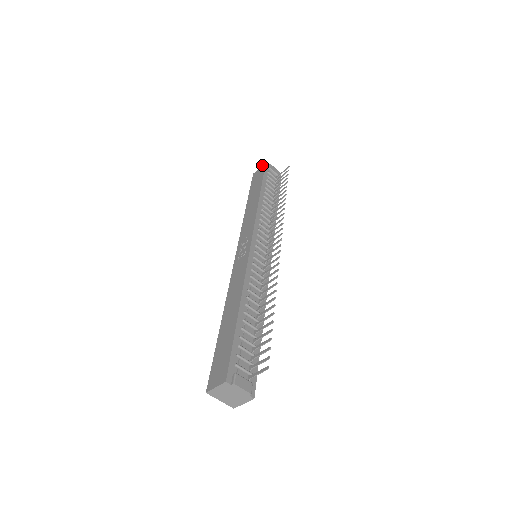
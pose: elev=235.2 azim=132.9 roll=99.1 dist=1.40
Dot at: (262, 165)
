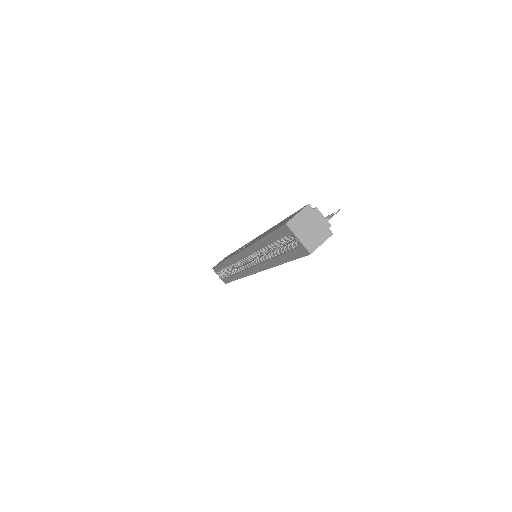
Dot at: occluded
